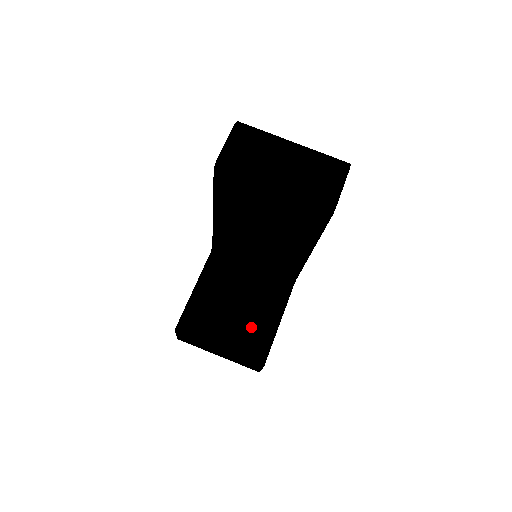
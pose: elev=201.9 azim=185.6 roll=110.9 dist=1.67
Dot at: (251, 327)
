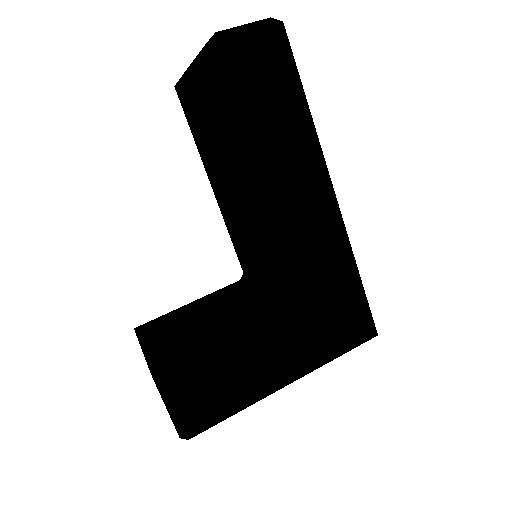
Dot at: occluded
